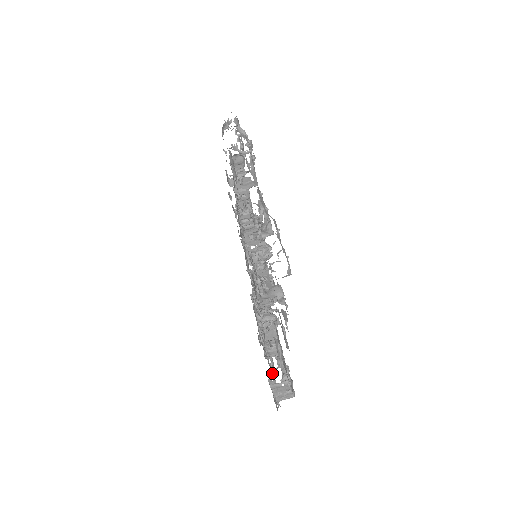
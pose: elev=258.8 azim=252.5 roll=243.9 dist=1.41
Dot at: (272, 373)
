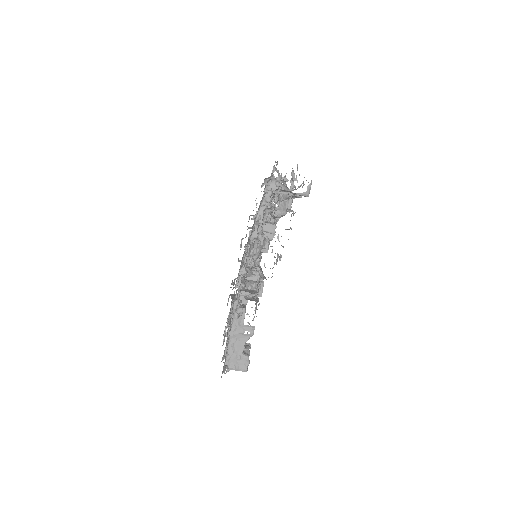
Dot at: occluded
